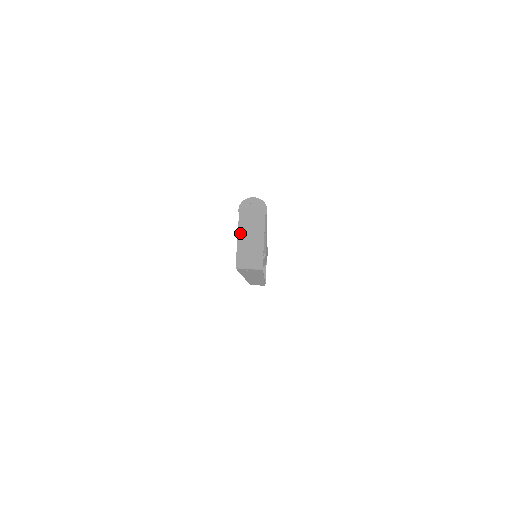
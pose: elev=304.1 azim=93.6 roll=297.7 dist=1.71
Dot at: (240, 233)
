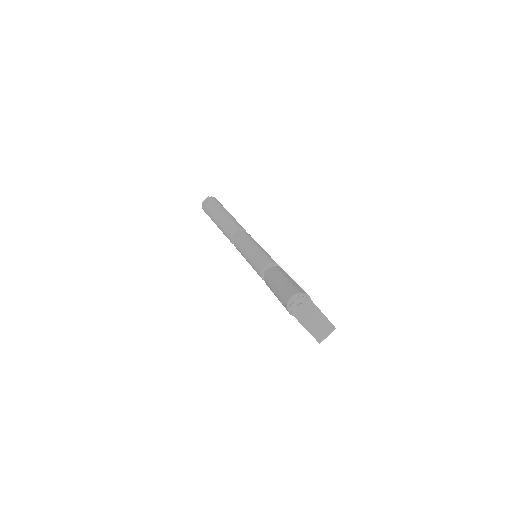
Dot at: (308, 328)
